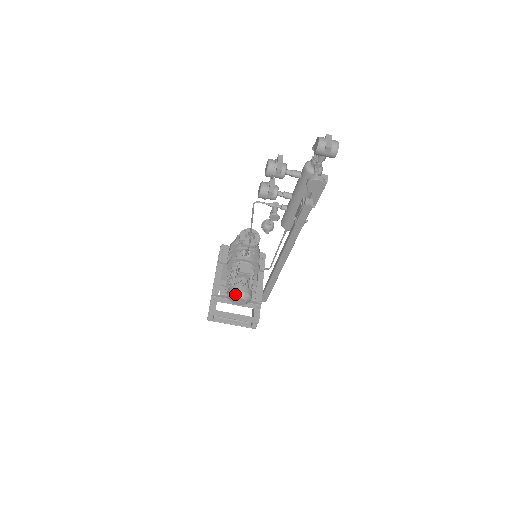
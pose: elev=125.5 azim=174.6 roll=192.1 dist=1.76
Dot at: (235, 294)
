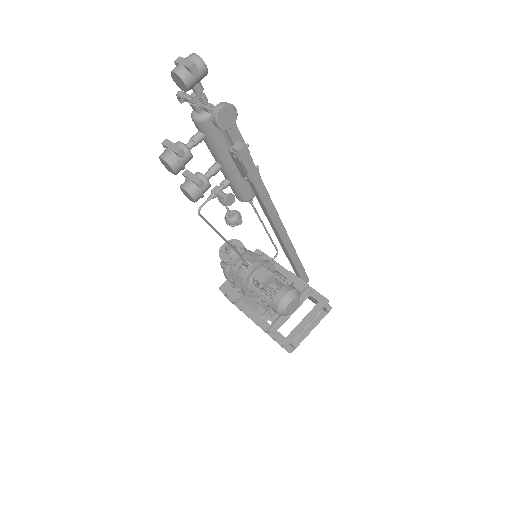
Dot at: (283, 305)
